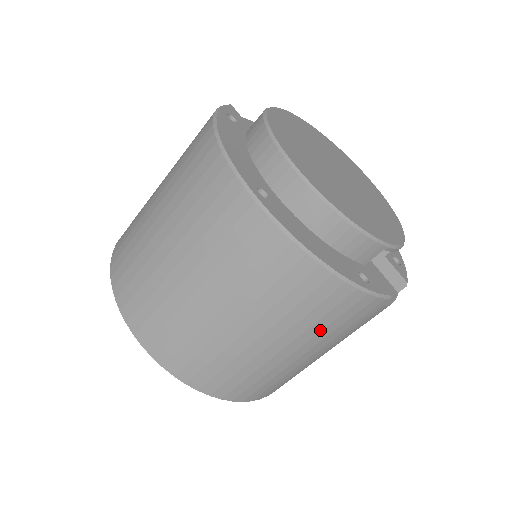
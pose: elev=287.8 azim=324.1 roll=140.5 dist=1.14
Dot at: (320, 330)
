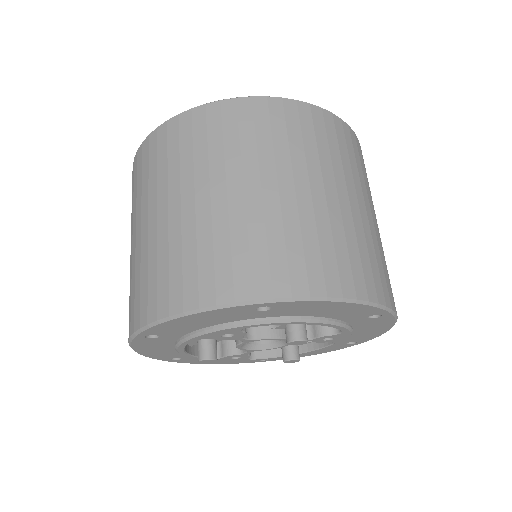
Dot at: (363, 178)
